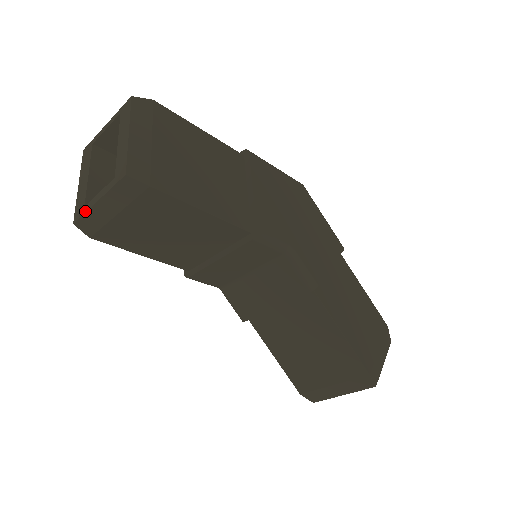
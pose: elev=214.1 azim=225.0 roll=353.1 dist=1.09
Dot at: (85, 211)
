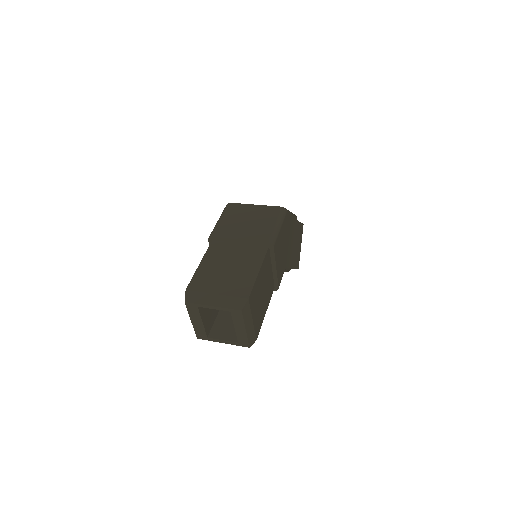
Dot at: occluded
